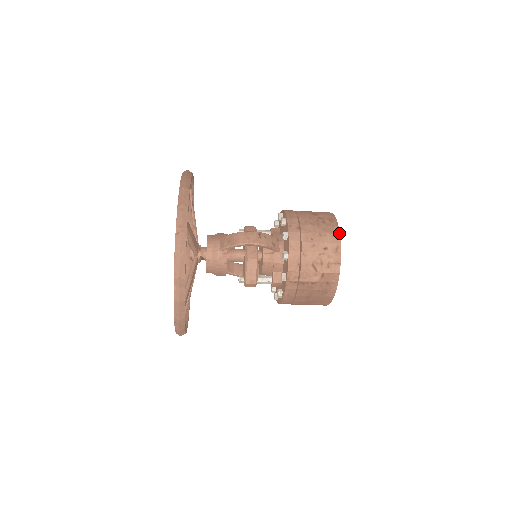
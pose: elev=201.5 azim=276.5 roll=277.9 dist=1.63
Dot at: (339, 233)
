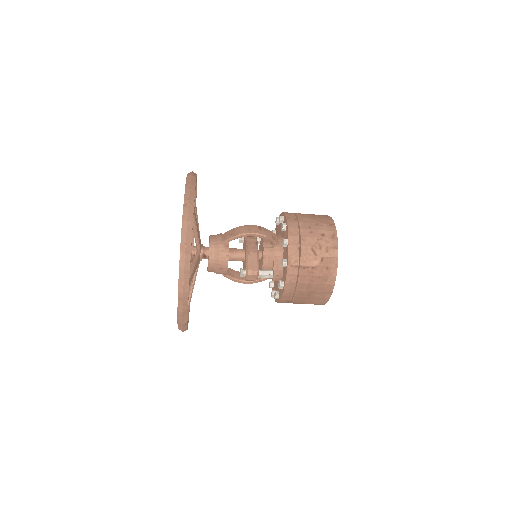
Dot at: (334, 224)
